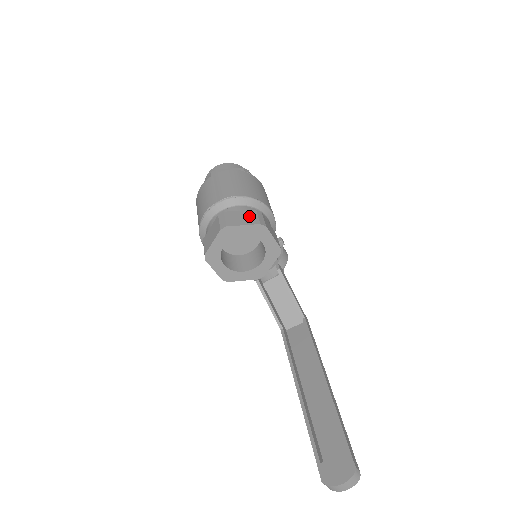
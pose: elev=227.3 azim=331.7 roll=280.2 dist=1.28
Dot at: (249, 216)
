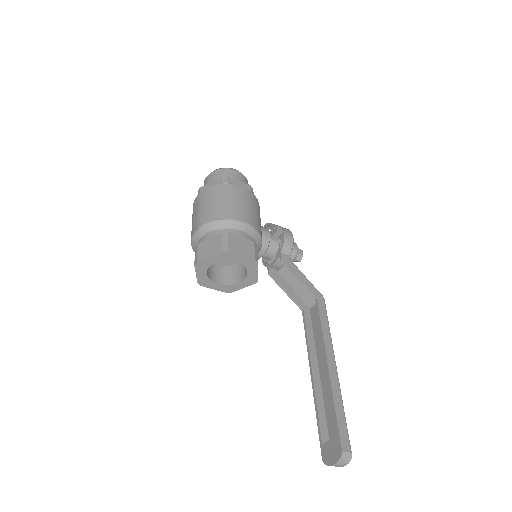
Dot at: (215, 244)
